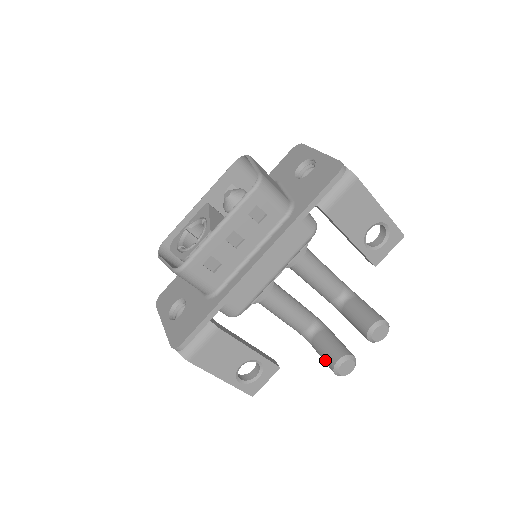
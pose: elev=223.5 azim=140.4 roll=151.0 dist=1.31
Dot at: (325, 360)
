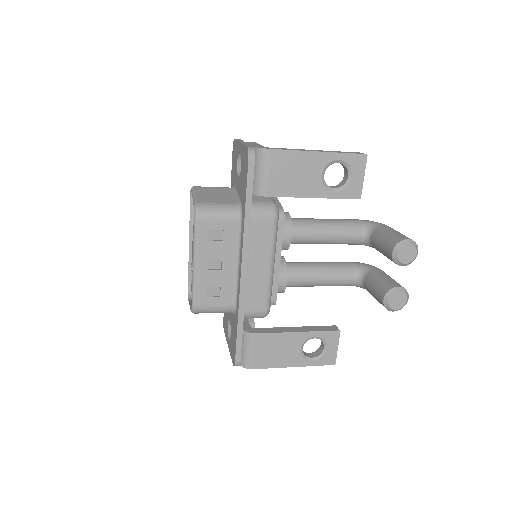
Dot at: (379, 302)
